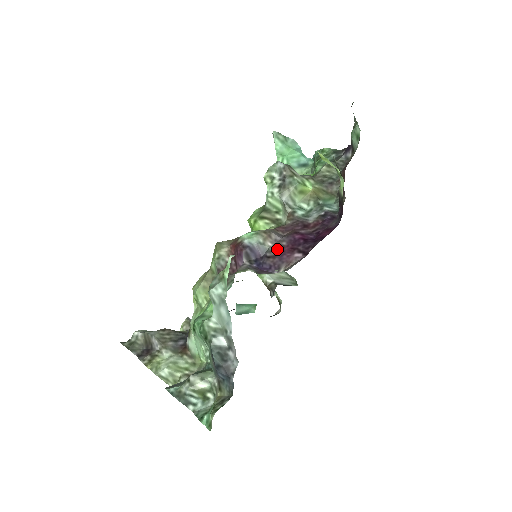
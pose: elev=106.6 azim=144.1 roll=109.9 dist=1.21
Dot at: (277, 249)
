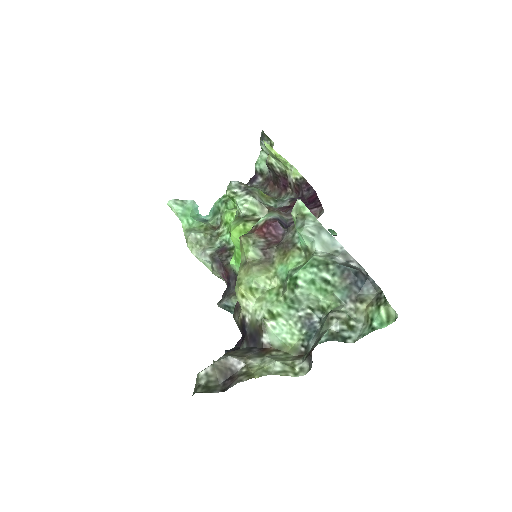
Dot at: occluded
